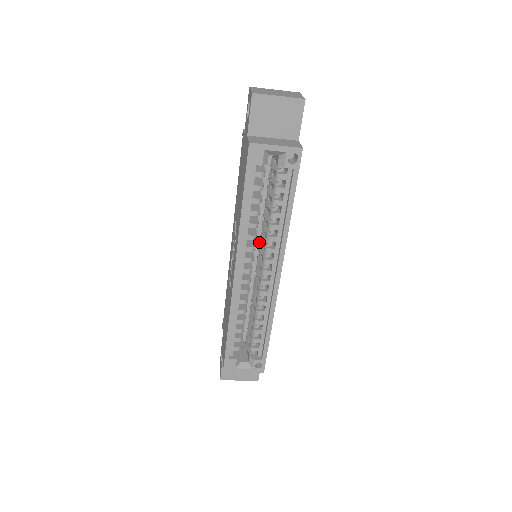
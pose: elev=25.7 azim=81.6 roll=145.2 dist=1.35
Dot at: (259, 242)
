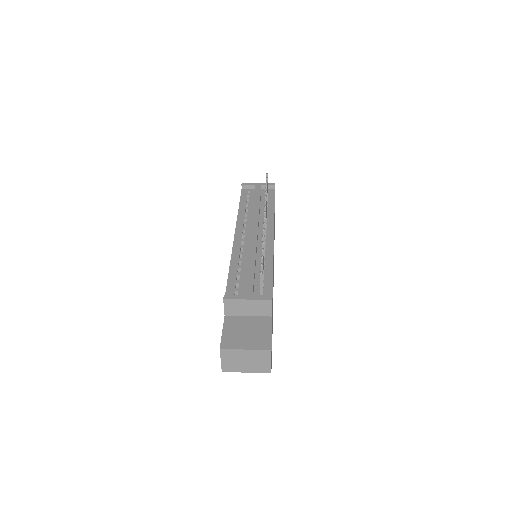
Dot at: occluded
